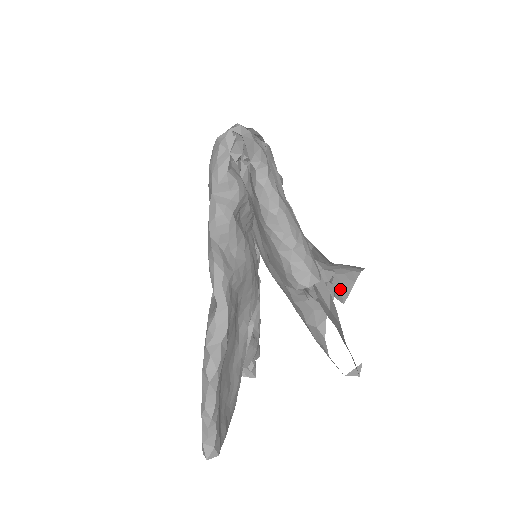
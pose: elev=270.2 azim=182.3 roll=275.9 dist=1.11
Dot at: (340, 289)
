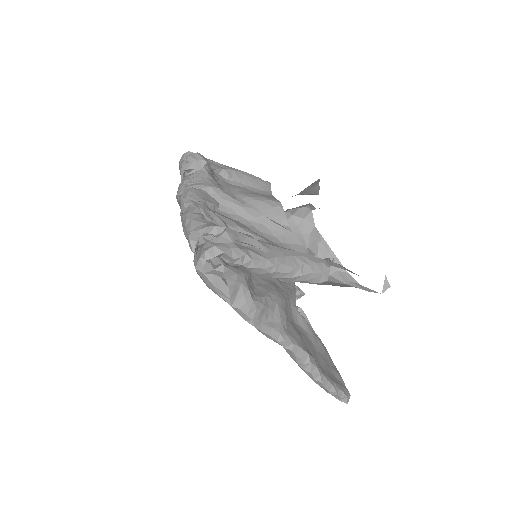
Dot at: (311, 192)
